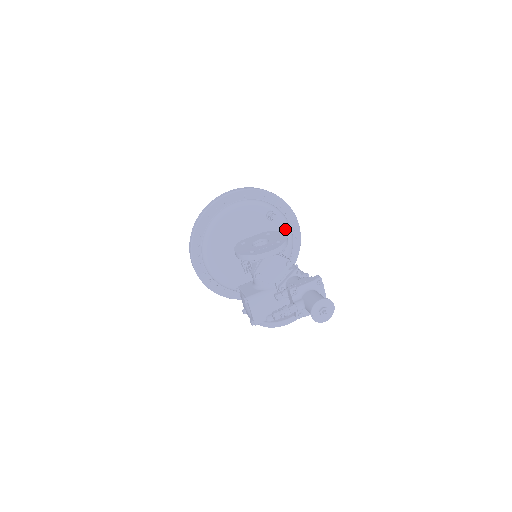
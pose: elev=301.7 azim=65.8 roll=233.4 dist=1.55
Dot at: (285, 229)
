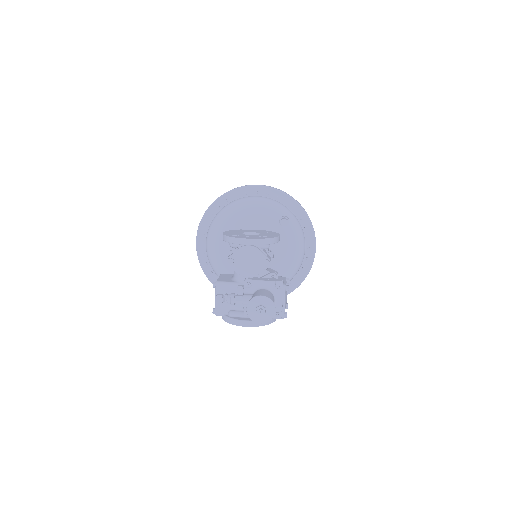
Dot at: (296, 242)
